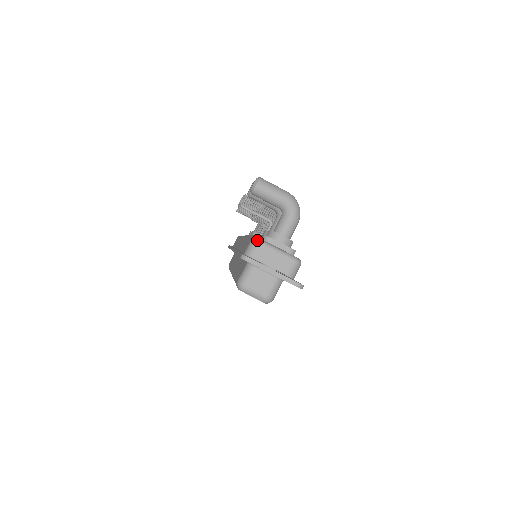
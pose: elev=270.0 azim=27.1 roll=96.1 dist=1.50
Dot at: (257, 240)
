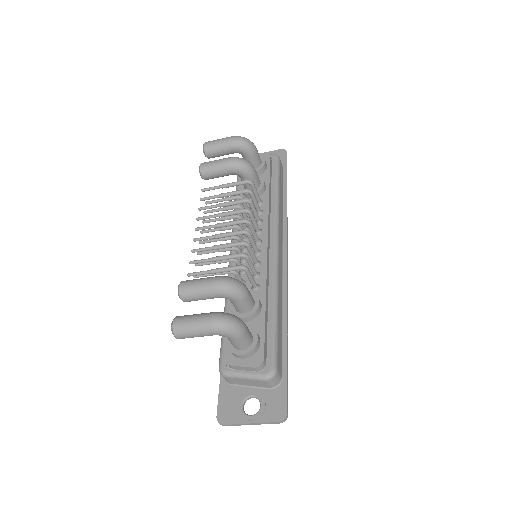
Dot at: (222, 375)
